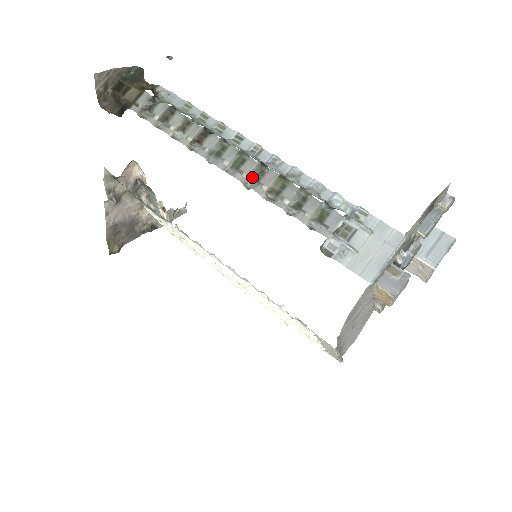
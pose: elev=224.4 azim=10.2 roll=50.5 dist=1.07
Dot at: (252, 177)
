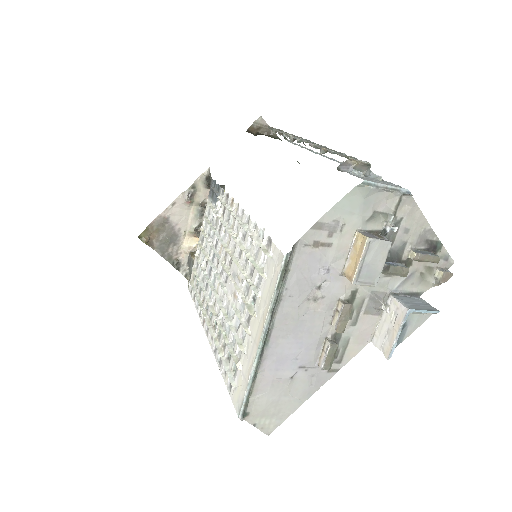
Dot at: (317, 147)
